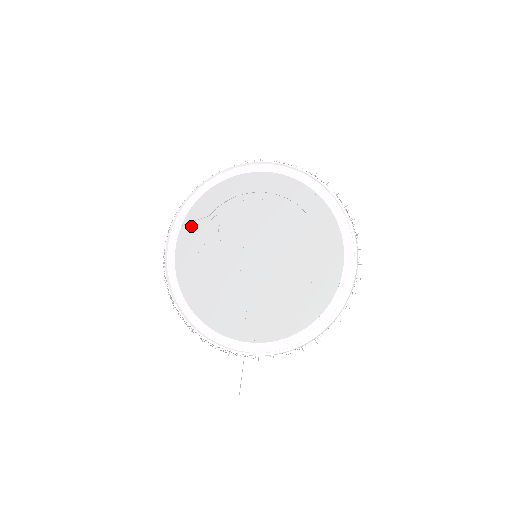
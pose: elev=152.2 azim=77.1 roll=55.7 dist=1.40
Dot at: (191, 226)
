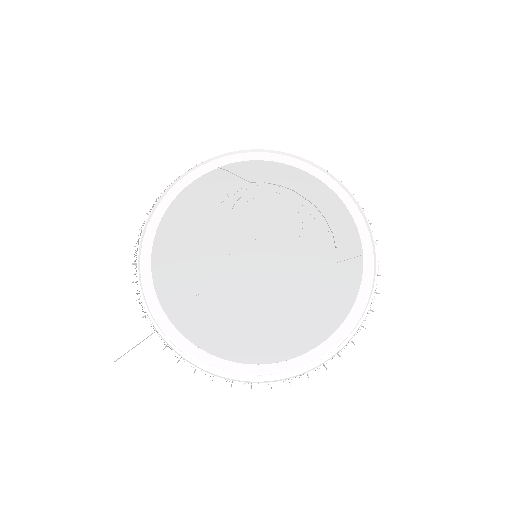
Dot at: (227, 175)
